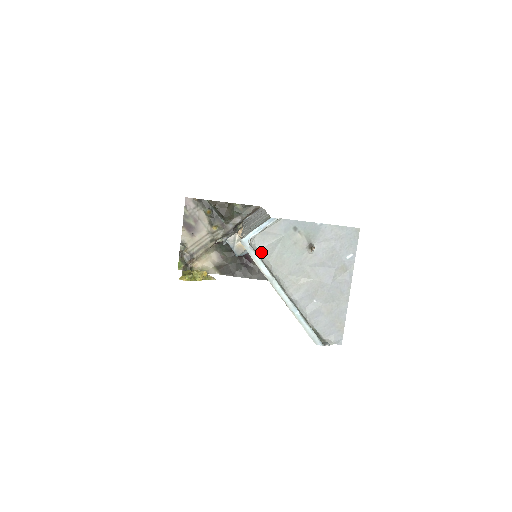
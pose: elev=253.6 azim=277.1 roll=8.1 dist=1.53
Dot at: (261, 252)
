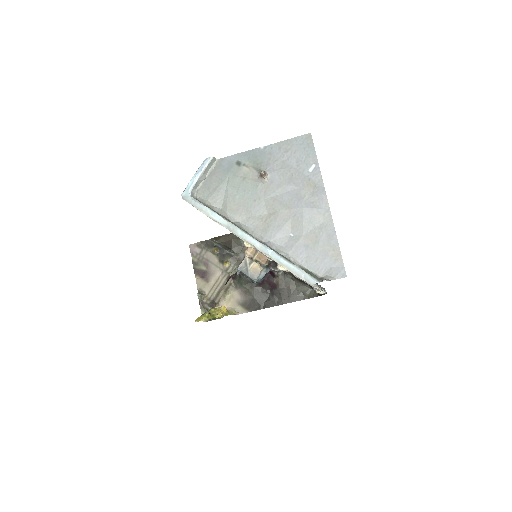
Dot at: (210, 203)
